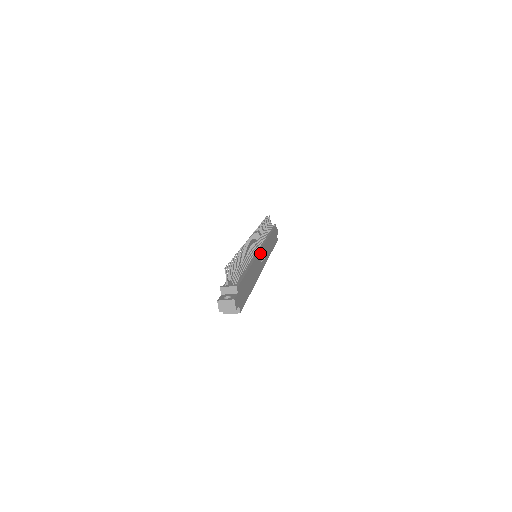
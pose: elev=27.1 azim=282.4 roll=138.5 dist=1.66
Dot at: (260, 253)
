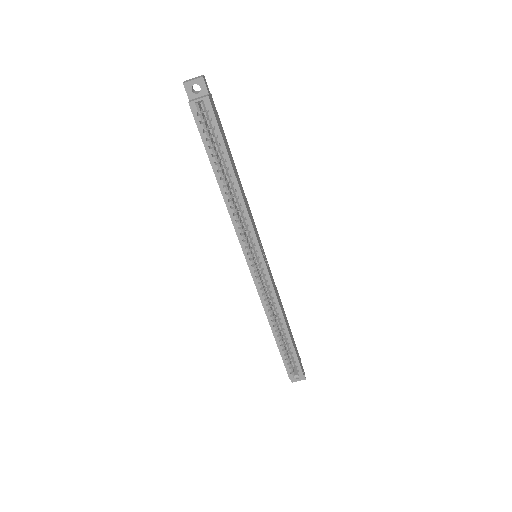
Dot at: (260, 242)
